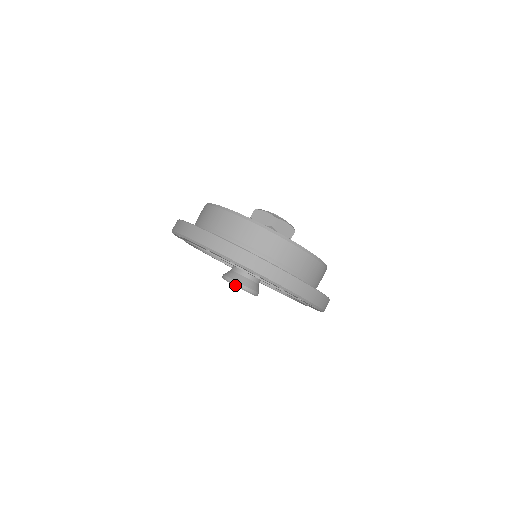
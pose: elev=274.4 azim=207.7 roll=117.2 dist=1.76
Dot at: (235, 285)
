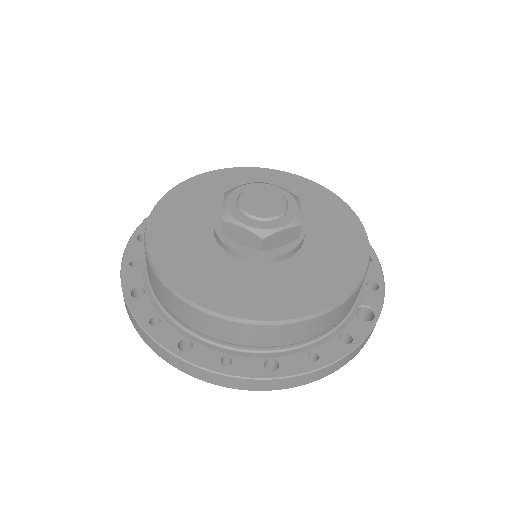
Dot at: occluded
